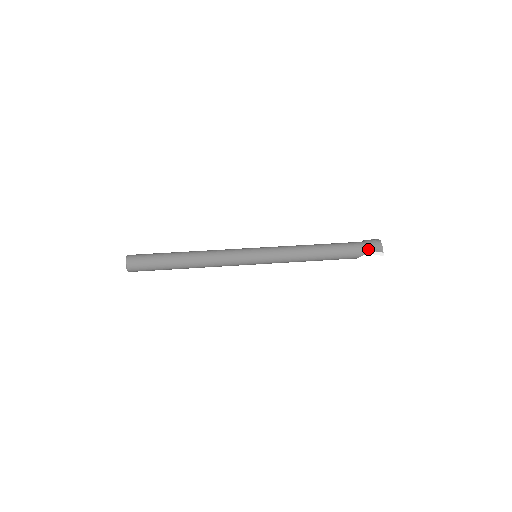
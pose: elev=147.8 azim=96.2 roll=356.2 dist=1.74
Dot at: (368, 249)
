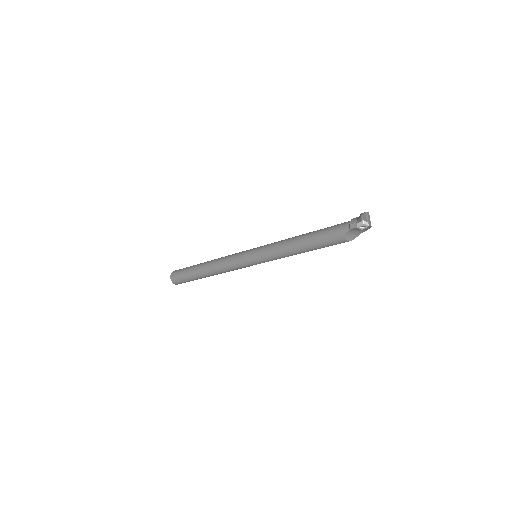
Dot at: (350, 223)
